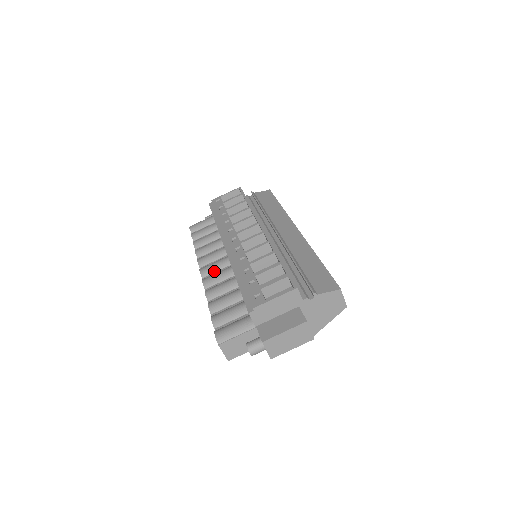
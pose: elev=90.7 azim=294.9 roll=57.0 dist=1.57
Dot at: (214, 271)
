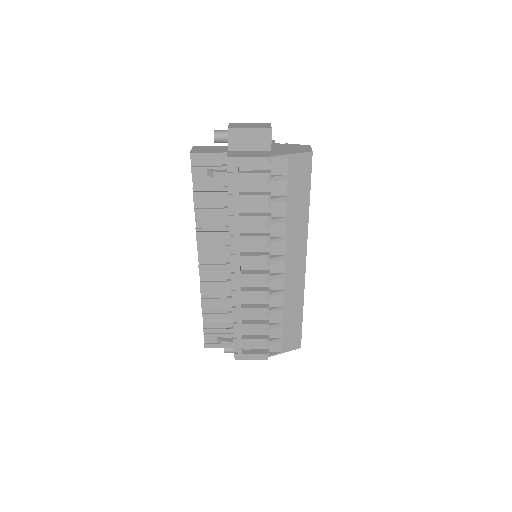
Dot at: occluded
